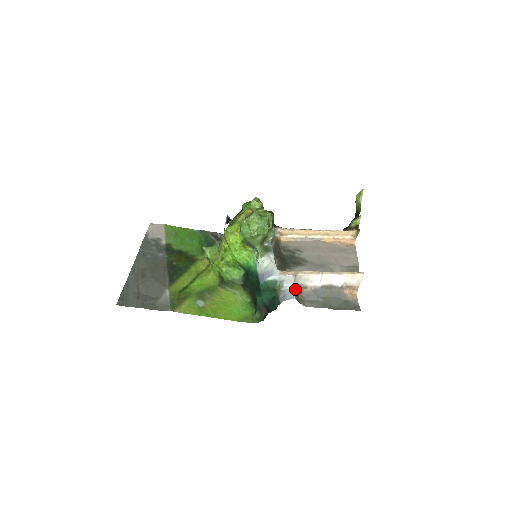
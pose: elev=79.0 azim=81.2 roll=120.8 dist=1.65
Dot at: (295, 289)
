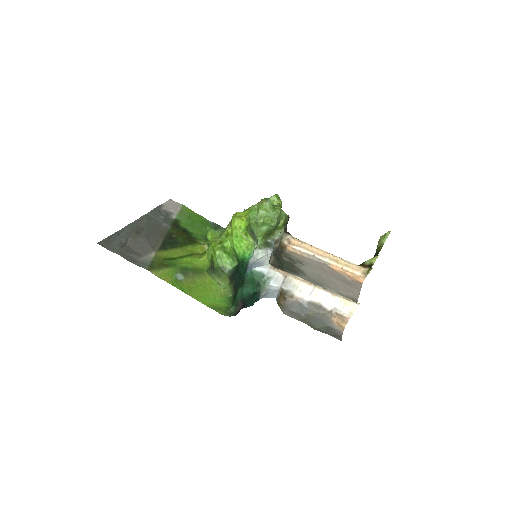
Dot at: (280, 292)
